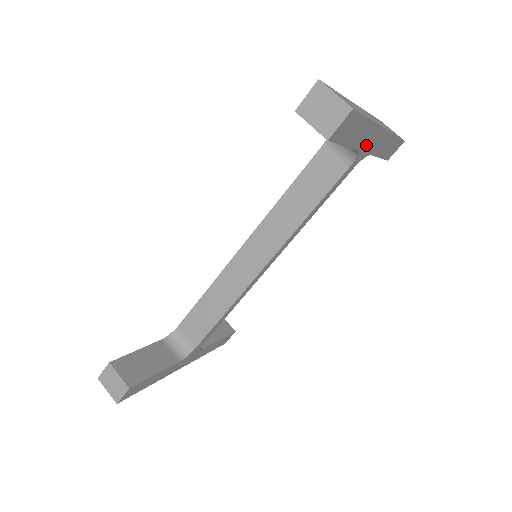
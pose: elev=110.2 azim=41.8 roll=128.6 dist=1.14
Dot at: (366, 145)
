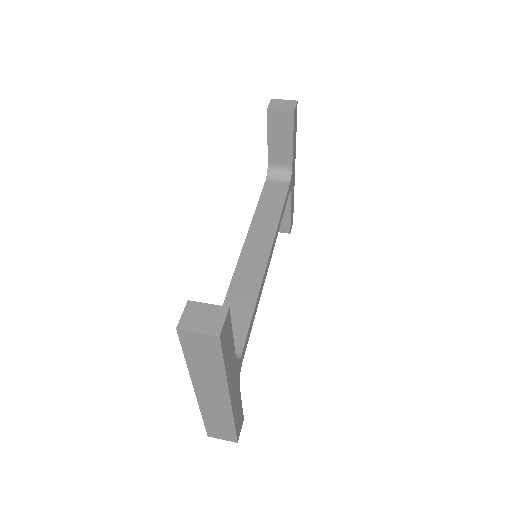
Dot at: (293, 170)
